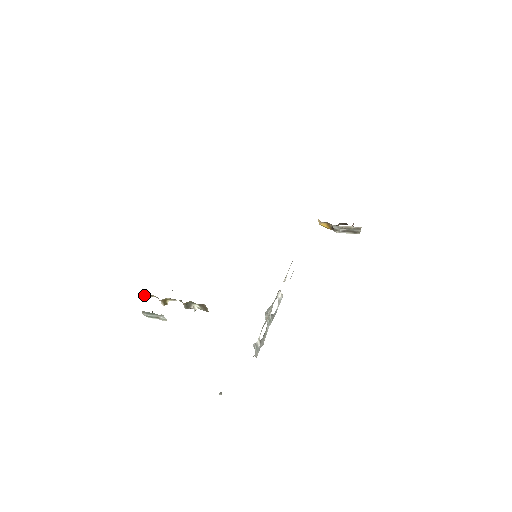
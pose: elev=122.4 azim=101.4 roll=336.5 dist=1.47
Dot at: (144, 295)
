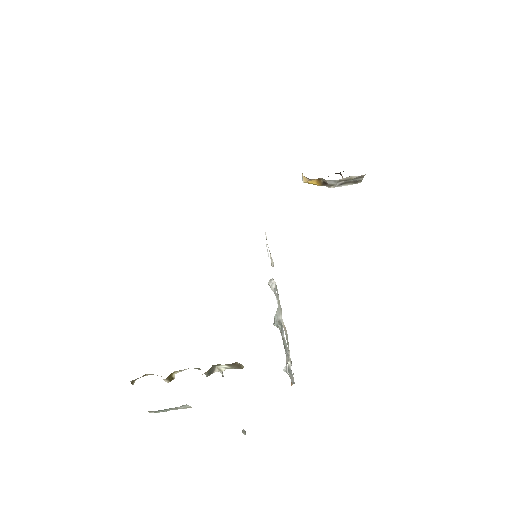
Dot at: (133, 380)
